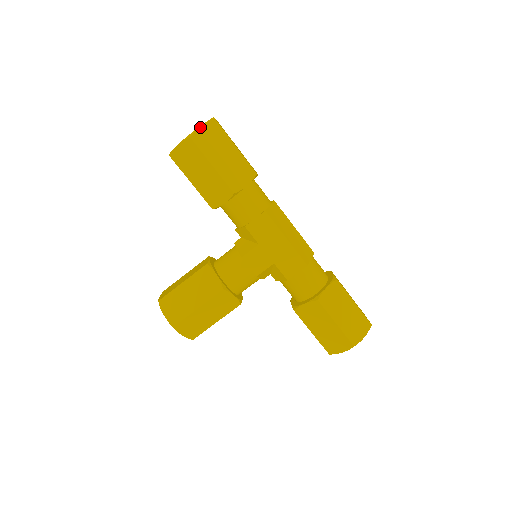
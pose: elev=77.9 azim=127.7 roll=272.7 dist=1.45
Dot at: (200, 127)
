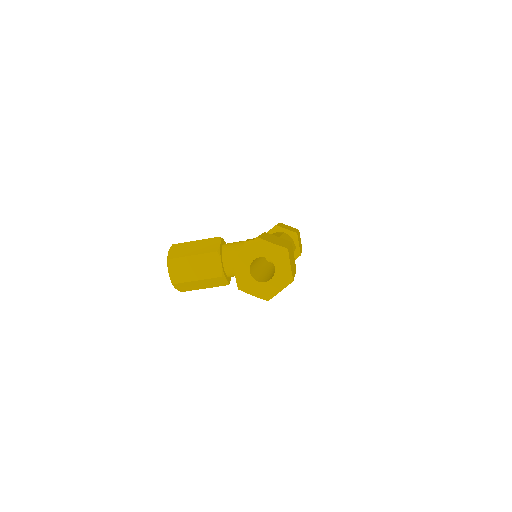
Dot at: occluded
